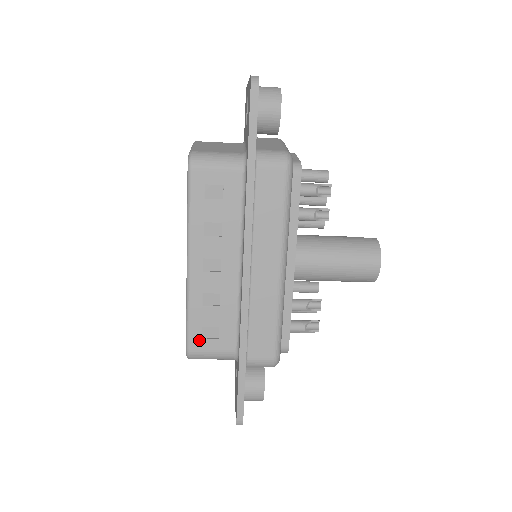
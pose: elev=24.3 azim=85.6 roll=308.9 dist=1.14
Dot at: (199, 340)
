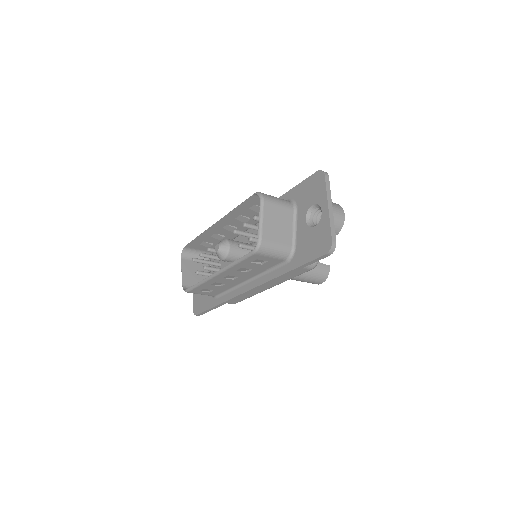
Dot at: (197, 291)
